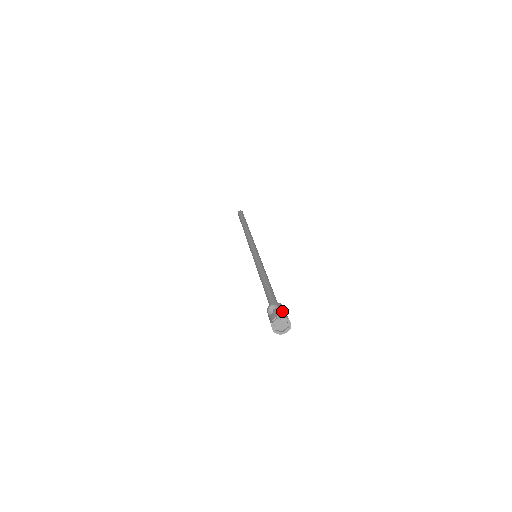
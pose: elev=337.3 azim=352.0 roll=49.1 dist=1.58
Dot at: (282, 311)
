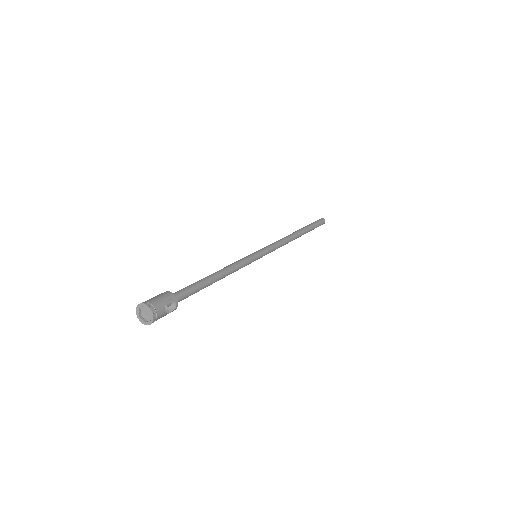
Dot at: (151, 298)
